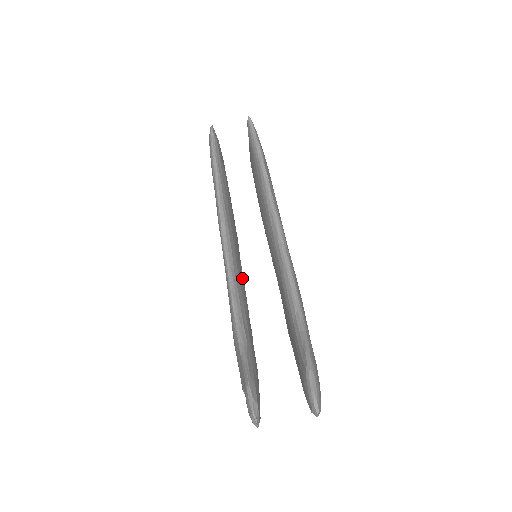
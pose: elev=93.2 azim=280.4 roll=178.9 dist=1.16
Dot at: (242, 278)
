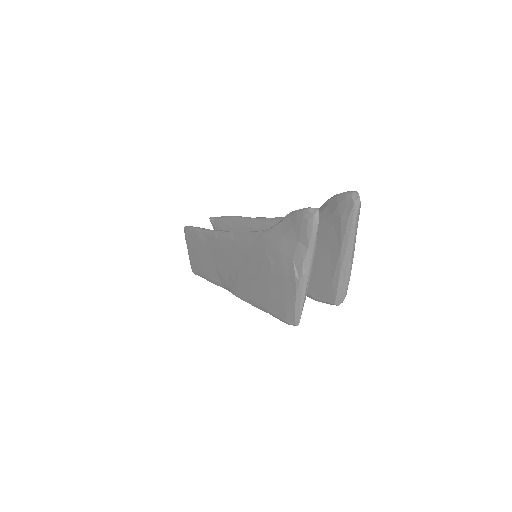
Dot at: occluded
